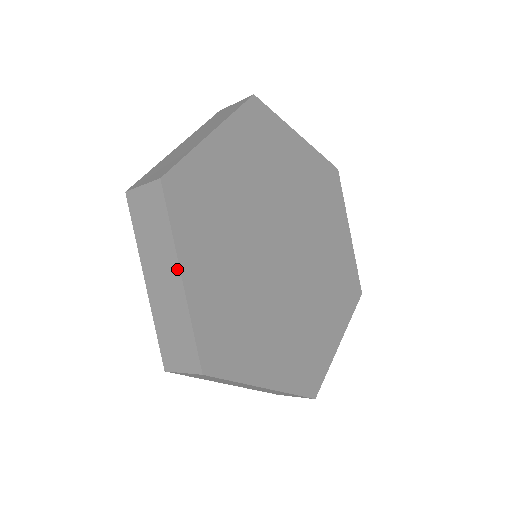
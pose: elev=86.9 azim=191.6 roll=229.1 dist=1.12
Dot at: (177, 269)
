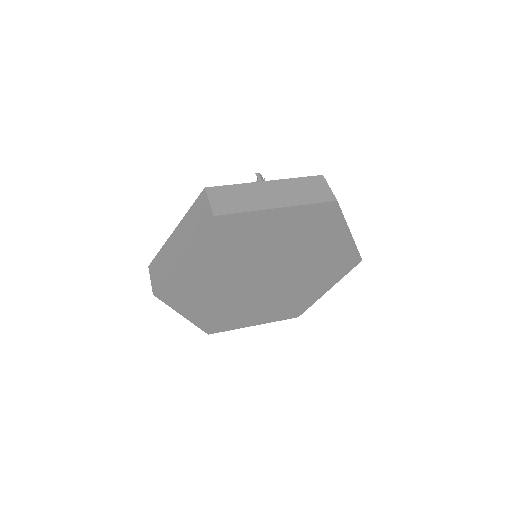
Dot at: (183, 253)
